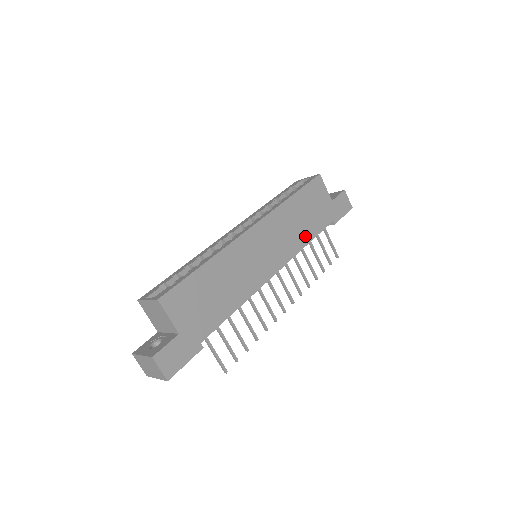
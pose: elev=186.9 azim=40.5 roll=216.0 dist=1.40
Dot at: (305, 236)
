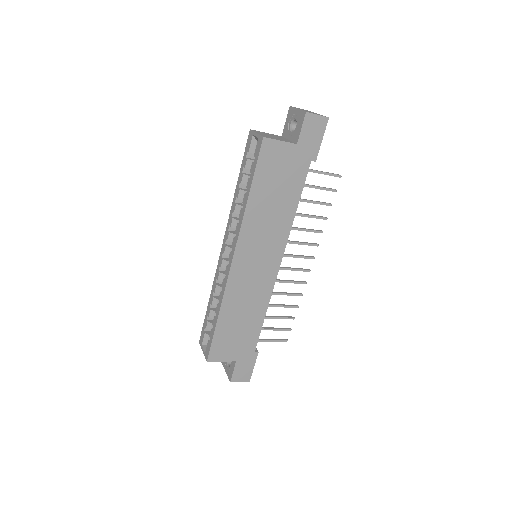
Dot at: (288, 211)
